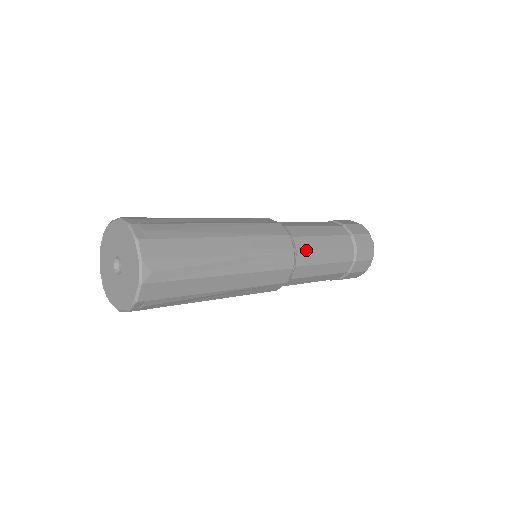
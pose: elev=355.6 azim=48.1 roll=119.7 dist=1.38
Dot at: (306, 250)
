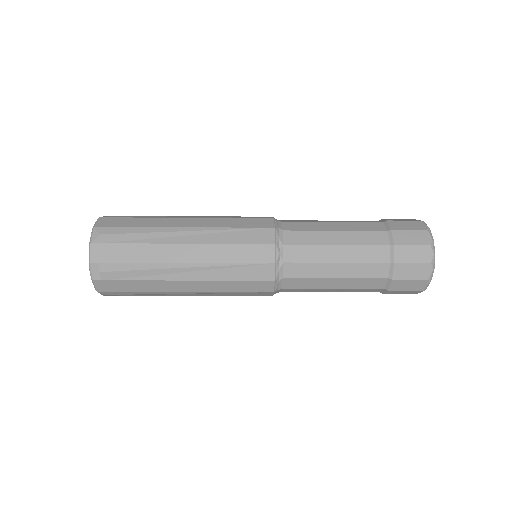
Dot at: (298, 230)
